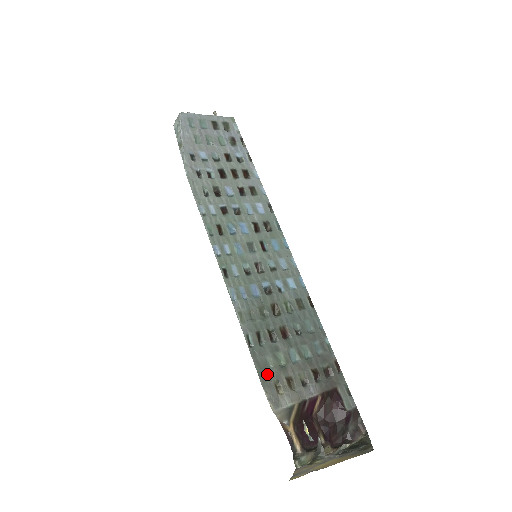
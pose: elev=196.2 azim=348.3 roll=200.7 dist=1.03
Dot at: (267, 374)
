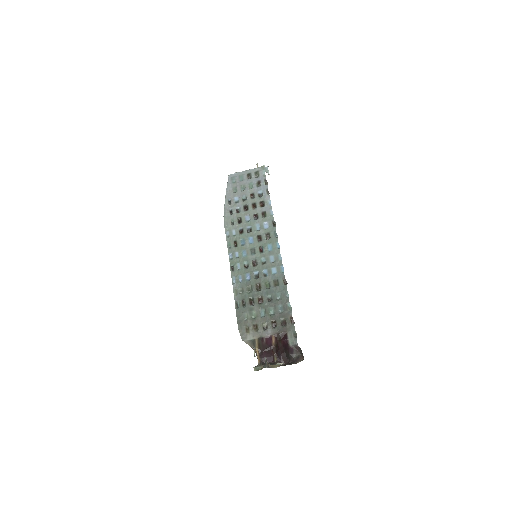
Dot at: (243, 322)
